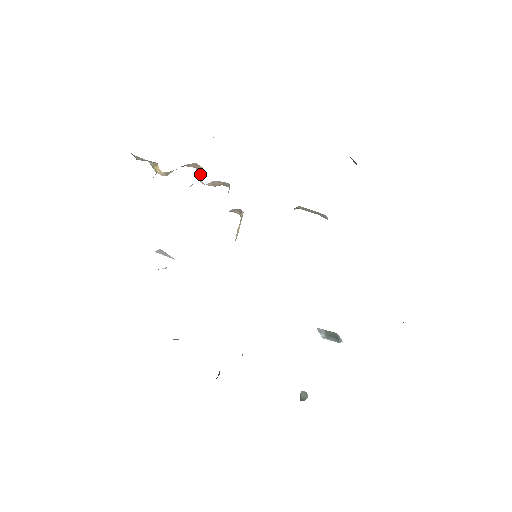
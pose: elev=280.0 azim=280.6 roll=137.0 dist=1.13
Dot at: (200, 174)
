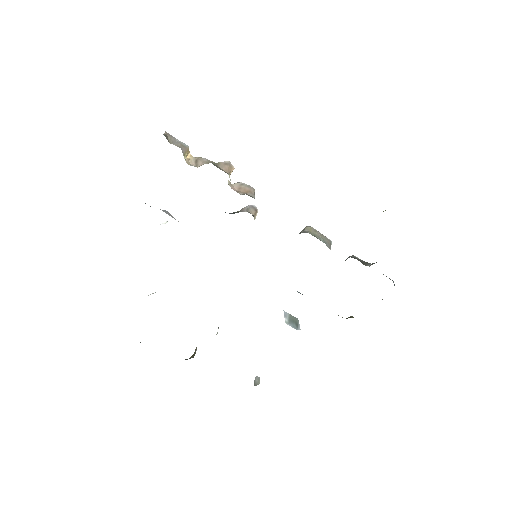
Dot at: occluded
